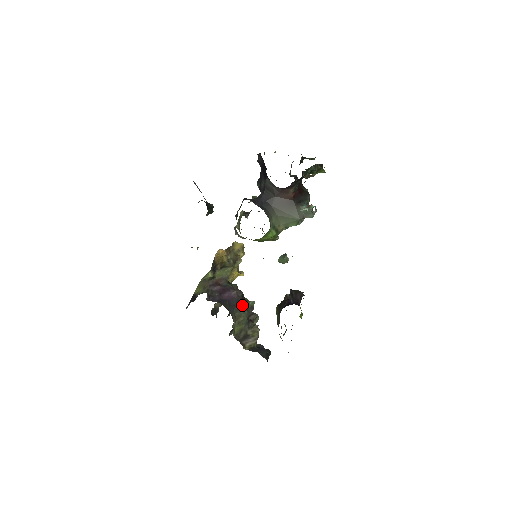
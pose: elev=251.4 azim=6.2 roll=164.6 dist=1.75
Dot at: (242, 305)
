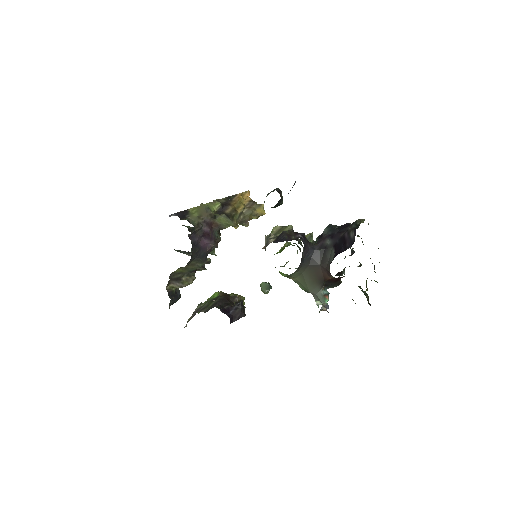
Dot at: (204, 259)
